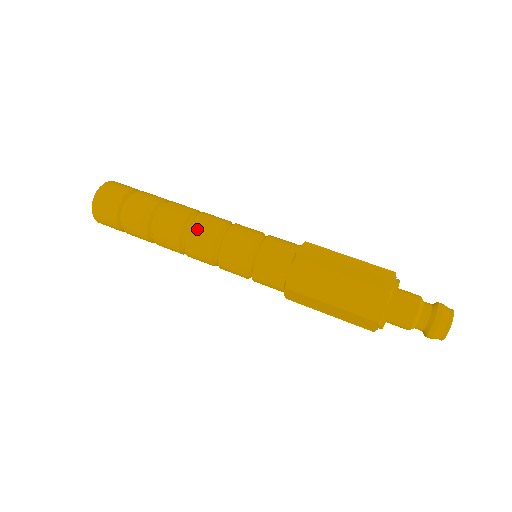
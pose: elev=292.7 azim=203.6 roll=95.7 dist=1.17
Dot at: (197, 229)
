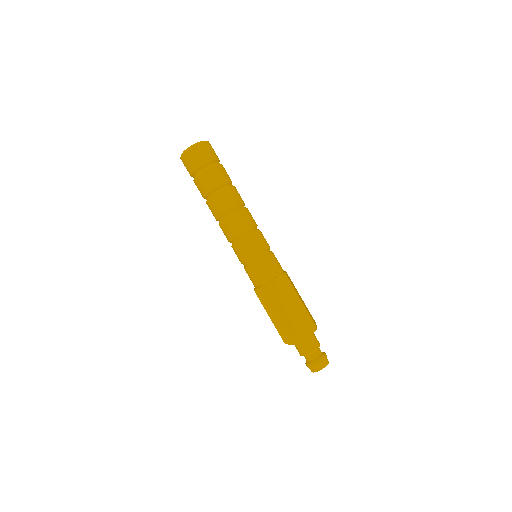
Dot at: (231, 222)
